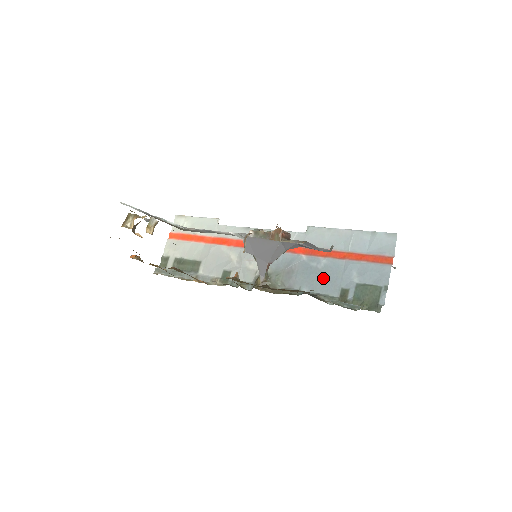
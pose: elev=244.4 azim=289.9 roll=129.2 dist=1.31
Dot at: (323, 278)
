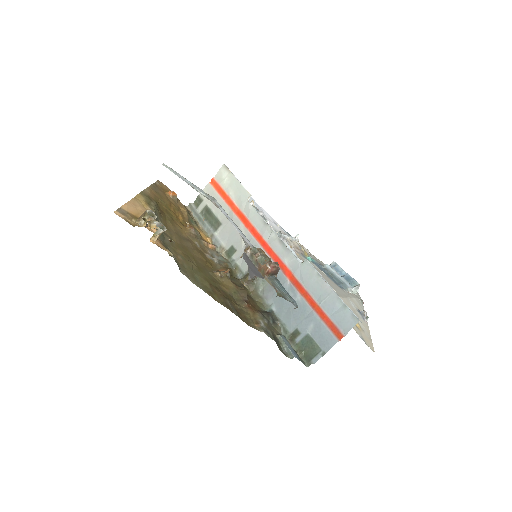
Dot at: (290, 310)
